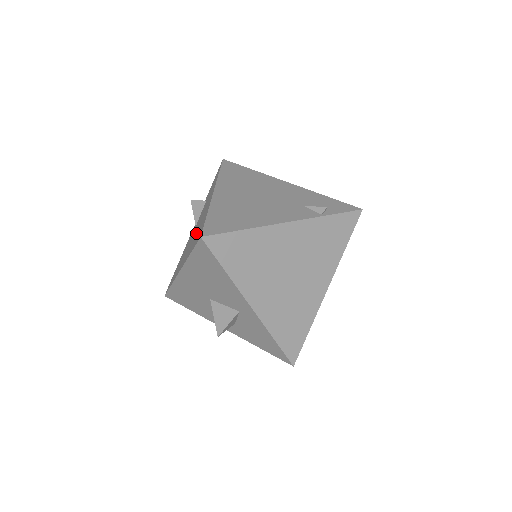
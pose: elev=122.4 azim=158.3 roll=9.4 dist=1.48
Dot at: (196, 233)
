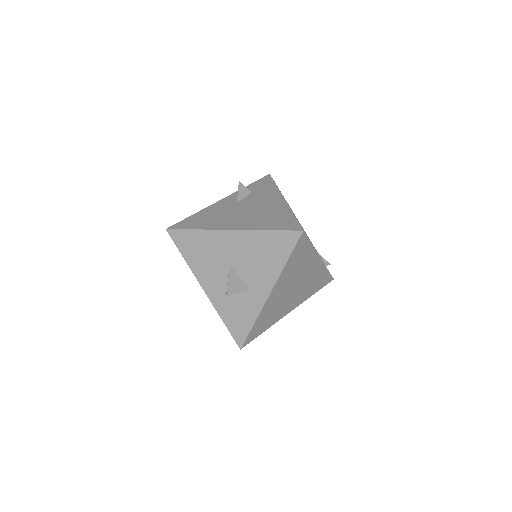
Dot at: (264, 216)
